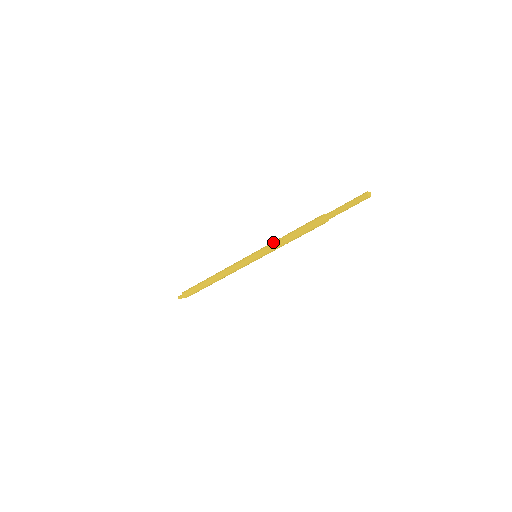
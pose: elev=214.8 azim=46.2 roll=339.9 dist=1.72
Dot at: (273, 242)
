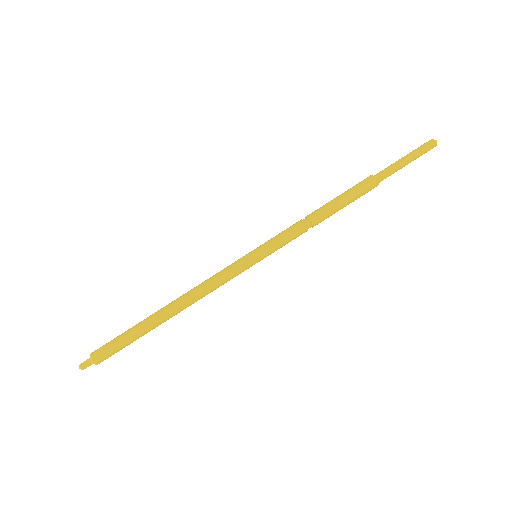
Dot at: occluded
